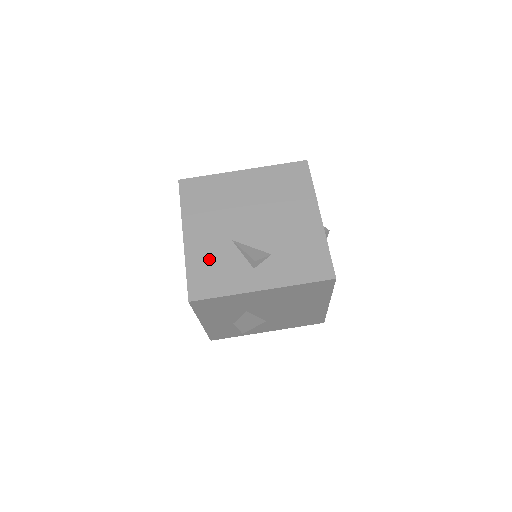
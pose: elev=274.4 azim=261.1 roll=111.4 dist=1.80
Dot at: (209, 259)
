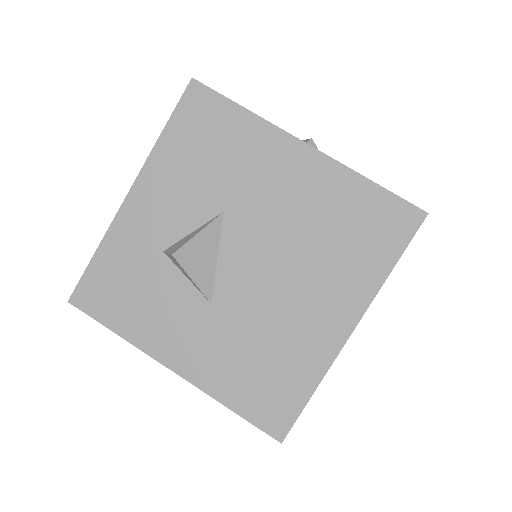
Dot at: occluded
